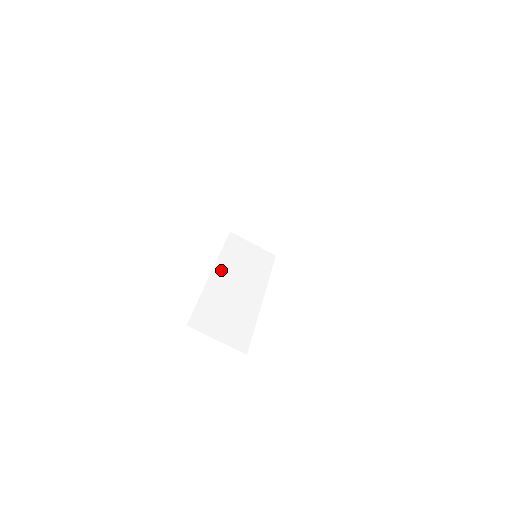
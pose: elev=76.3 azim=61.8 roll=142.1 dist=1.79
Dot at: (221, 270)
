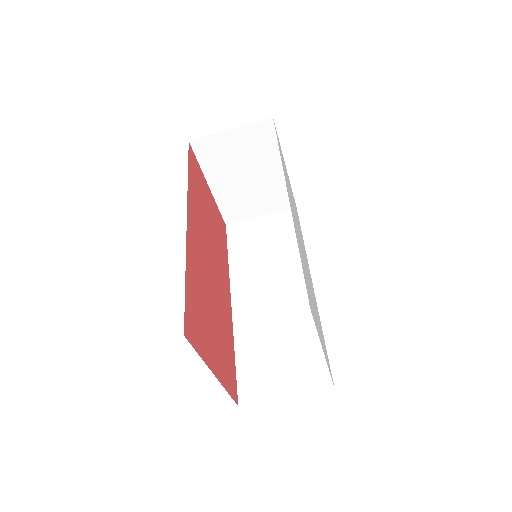
Dot at: (241, 289)
